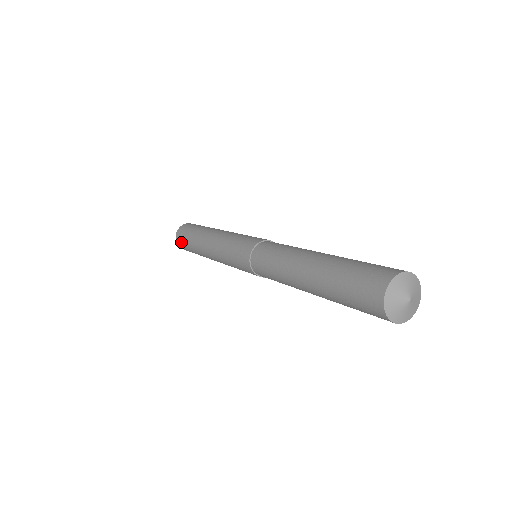
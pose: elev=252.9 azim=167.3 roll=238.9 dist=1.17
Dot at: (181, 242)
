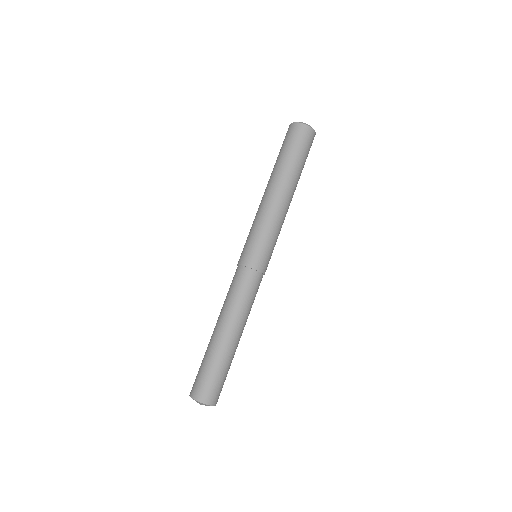
Dot at: occluded
